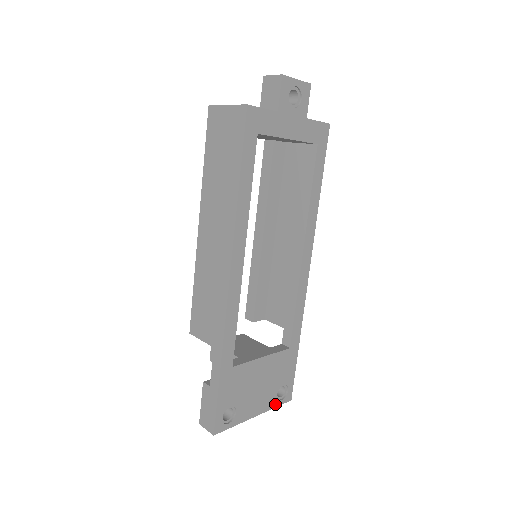
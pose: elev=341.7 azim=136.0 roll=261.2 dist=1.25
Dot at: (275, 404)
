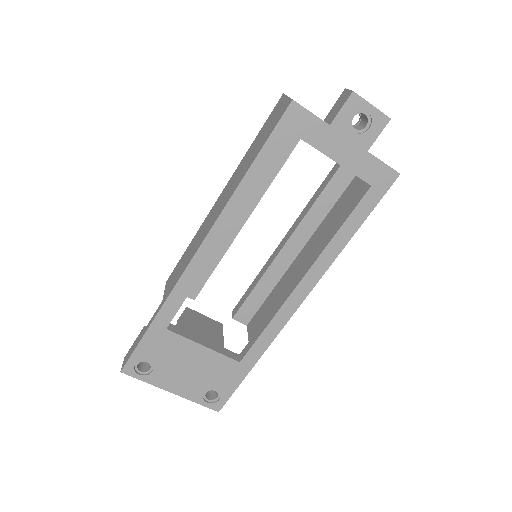
Dot at: (198, 400)
